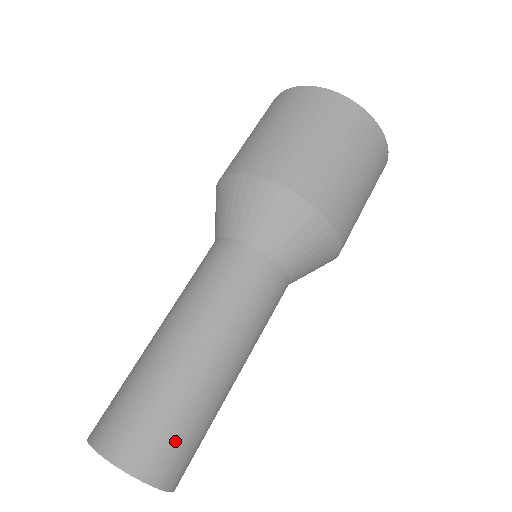
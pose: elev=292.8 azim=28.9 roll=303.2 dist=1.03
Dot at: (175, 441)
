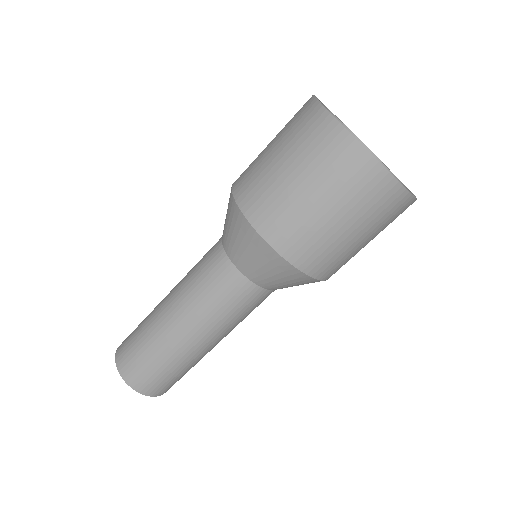
Dot at: (162, 379)
